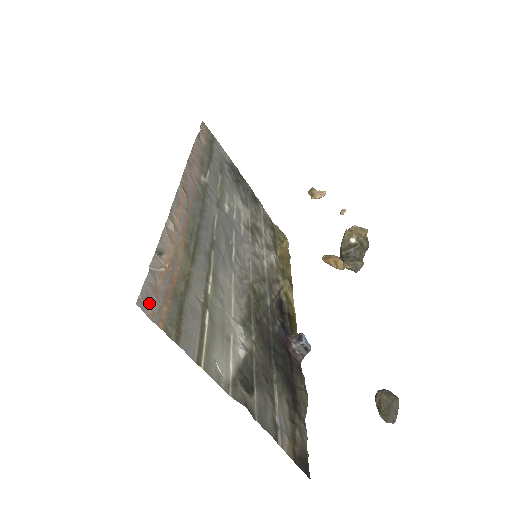
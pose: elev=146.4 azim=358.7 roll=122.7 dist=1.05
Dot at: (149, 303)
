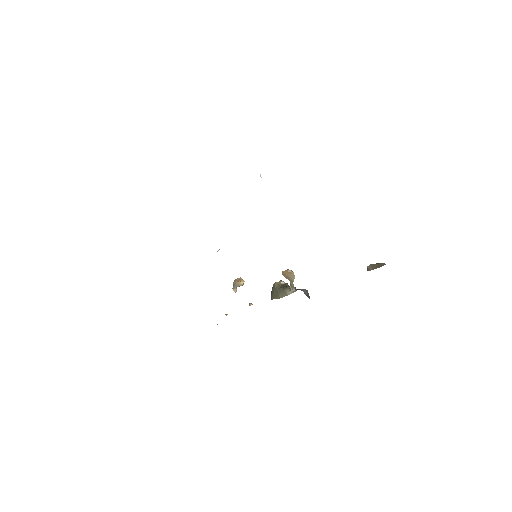
Dot at: occluded
